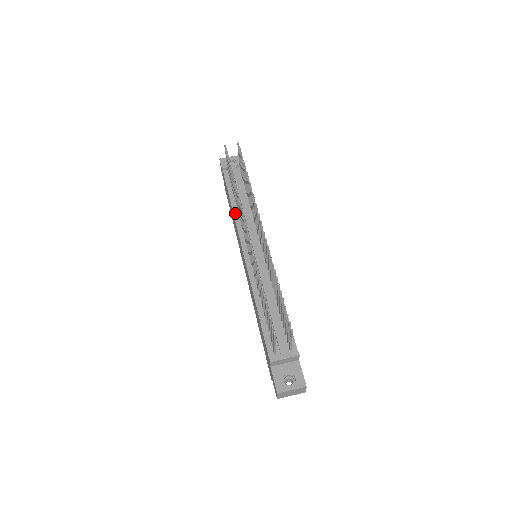
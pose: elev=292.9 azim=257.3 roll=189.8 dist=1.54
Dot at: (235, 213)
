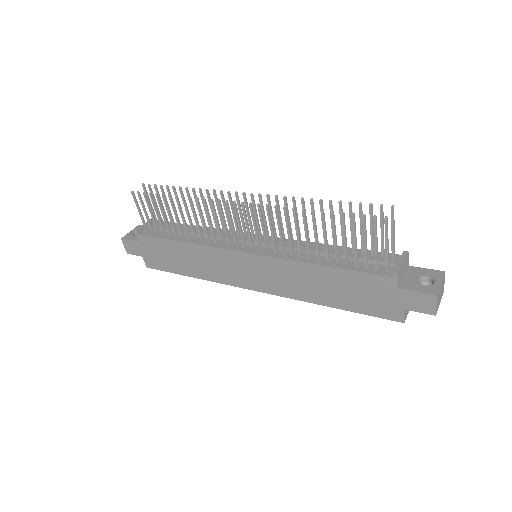
Dot at: (195, 243)
